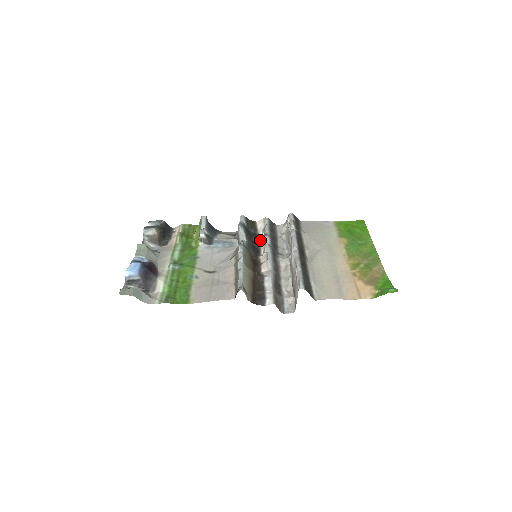
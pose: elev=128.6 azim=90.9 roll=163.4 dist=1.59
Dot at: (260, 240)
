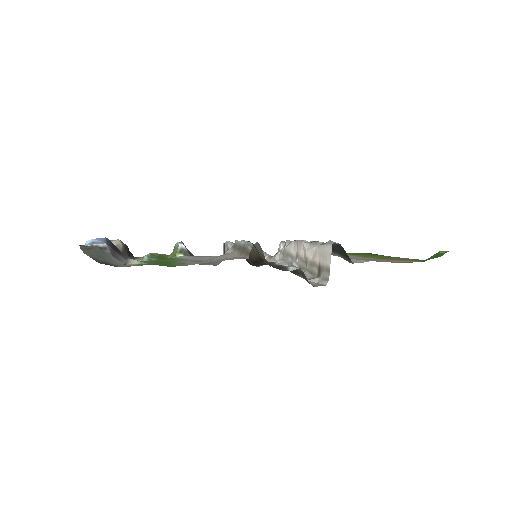
Dot at: occluded
